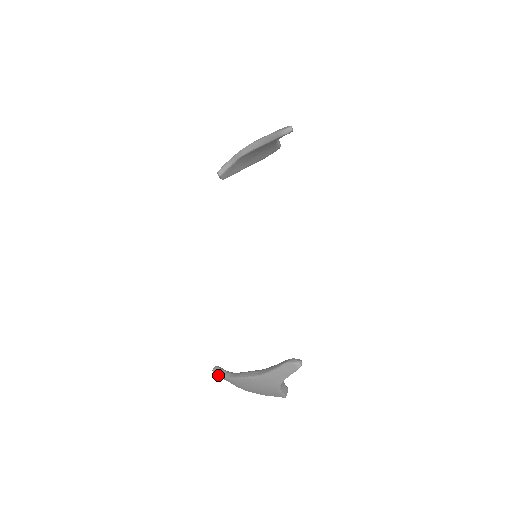
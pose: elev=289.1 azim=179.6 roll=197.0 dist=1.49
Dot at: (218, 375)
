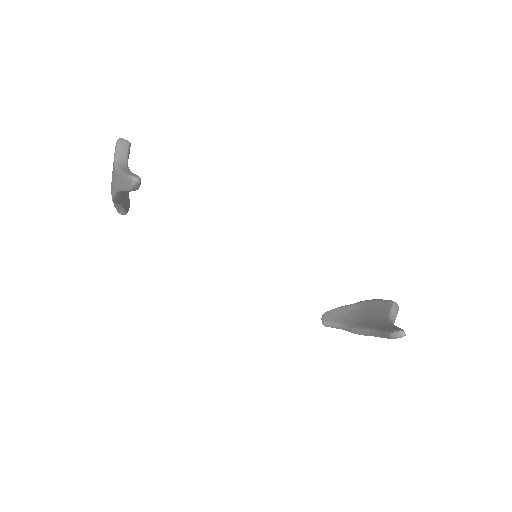
Dot at: (332, 327)
